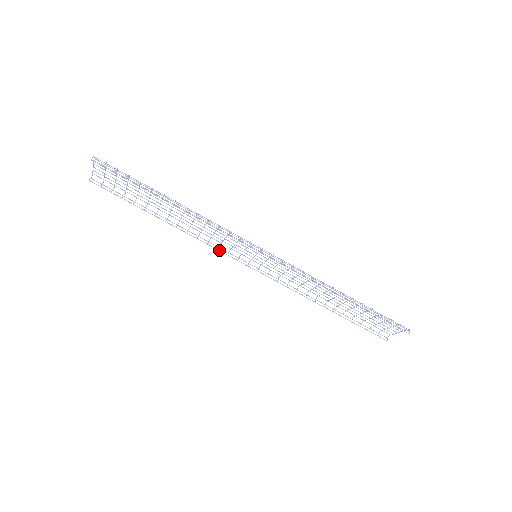
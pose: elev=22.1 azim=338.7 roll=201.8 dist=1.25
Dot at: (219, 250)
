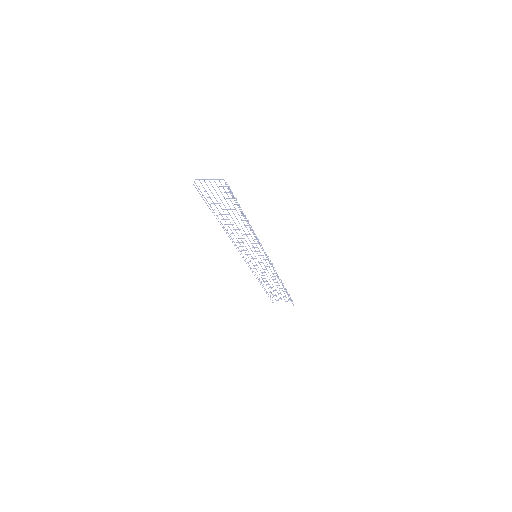
Dot at: occluded
